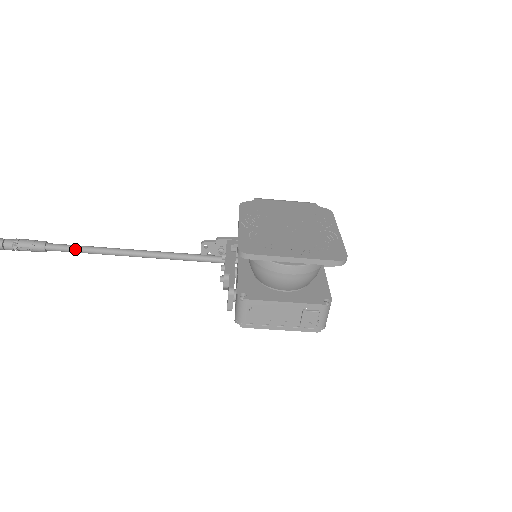
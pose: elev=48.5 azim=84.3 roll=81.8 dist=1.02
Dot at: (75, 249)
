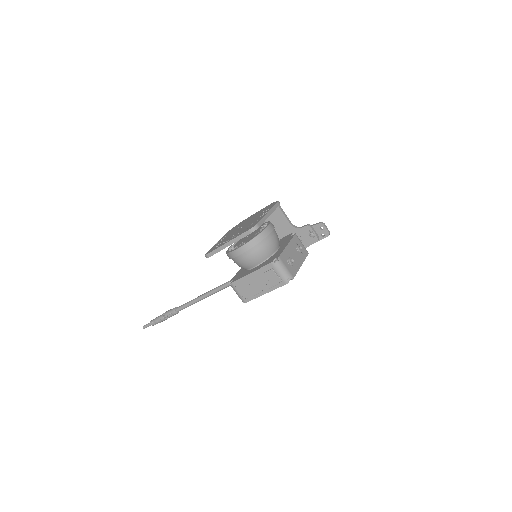
Dot at: (187, 304)
